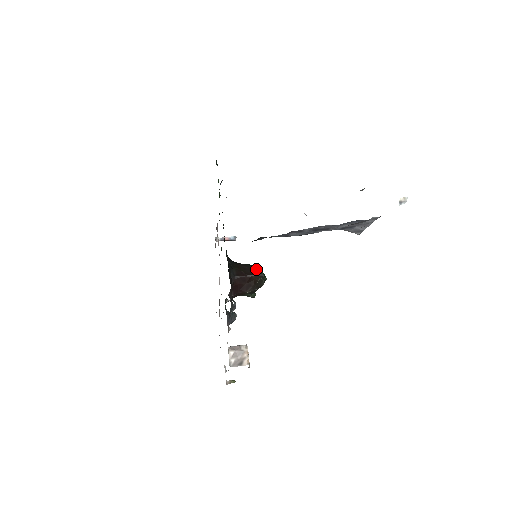
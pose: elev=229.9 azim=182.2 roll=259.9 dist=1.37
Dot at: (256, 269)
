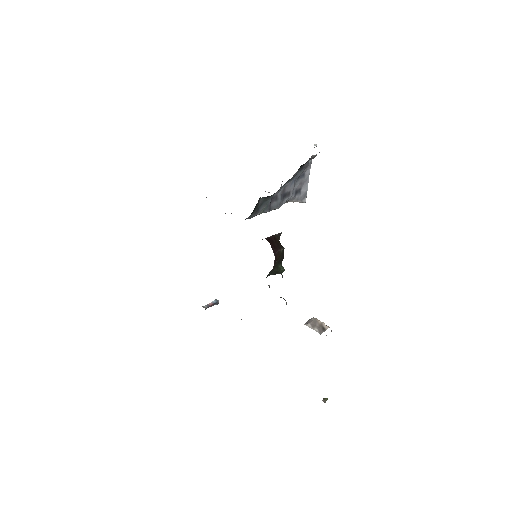
Dot at: occluded
